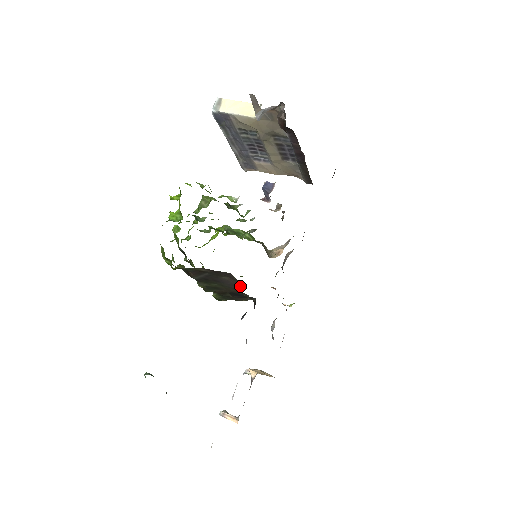
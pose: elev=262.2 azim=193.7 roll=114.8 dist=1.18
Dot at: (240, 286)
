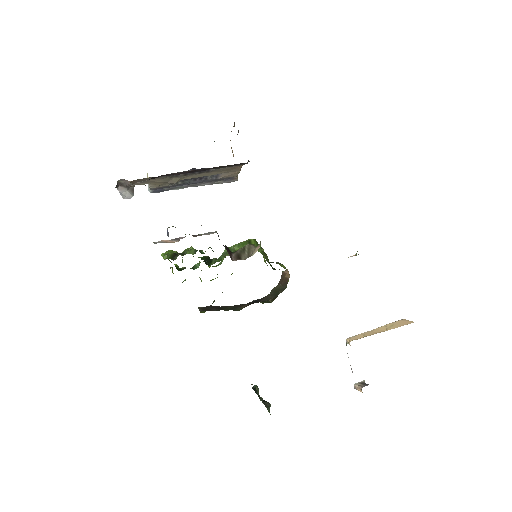
Dot at: occluded
